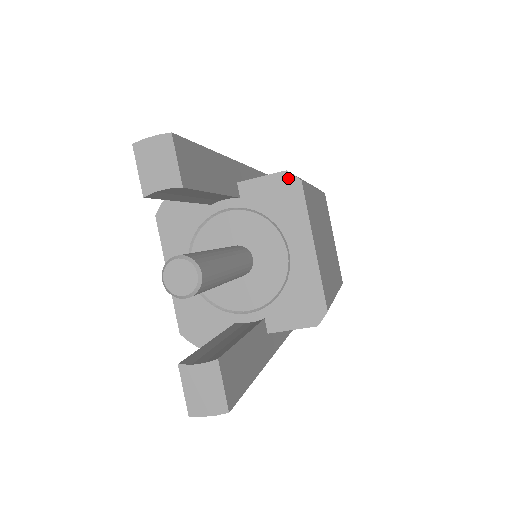
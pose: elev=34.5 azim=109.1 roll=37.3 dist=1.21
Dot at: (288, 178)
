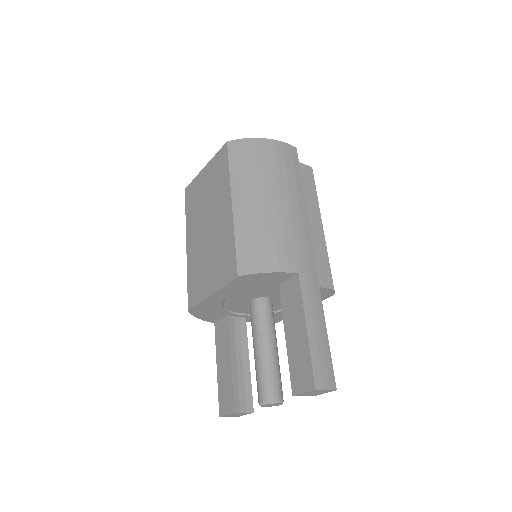
Dot at: (331, 292)
